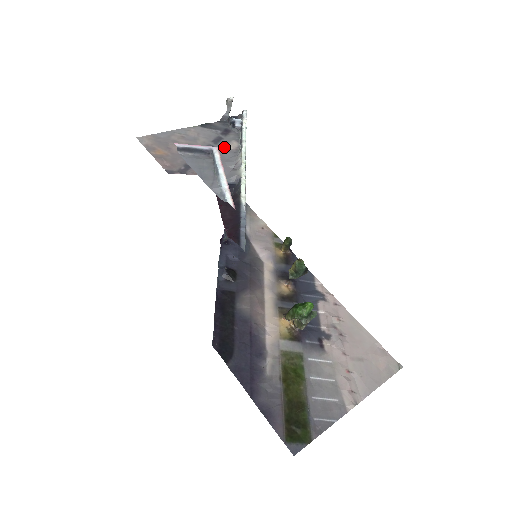
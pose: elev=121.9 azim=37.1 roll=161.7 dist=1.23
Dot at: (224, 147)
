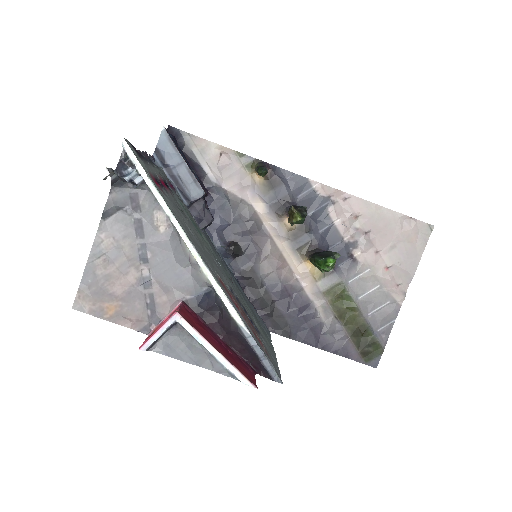
Dot at: (155, 234)
